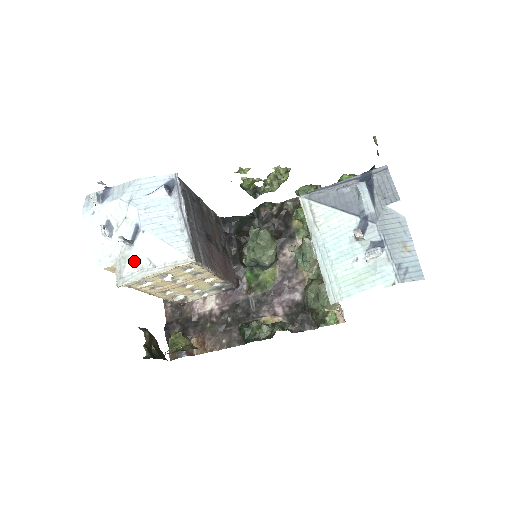
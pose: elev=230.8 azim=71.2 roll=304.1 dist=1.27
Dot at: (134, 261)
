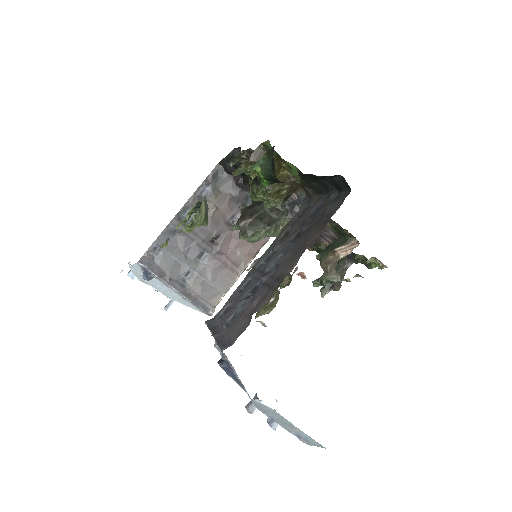
Dot at: occluded
